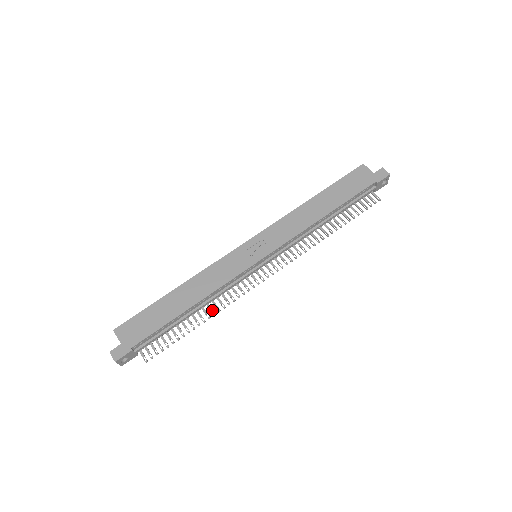
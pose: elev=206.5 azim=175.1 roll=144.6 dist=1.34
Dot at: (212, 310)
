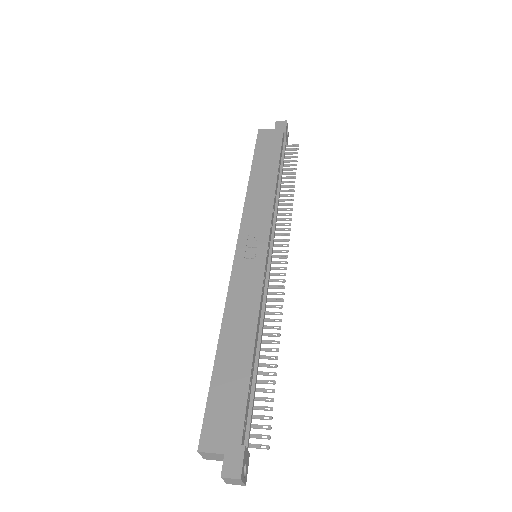
Dot at: (272, 334)
